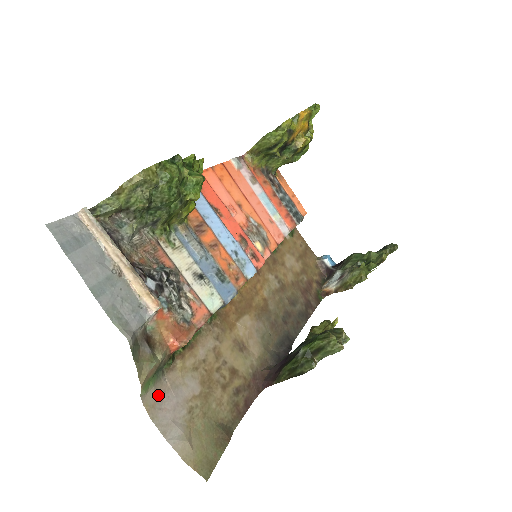
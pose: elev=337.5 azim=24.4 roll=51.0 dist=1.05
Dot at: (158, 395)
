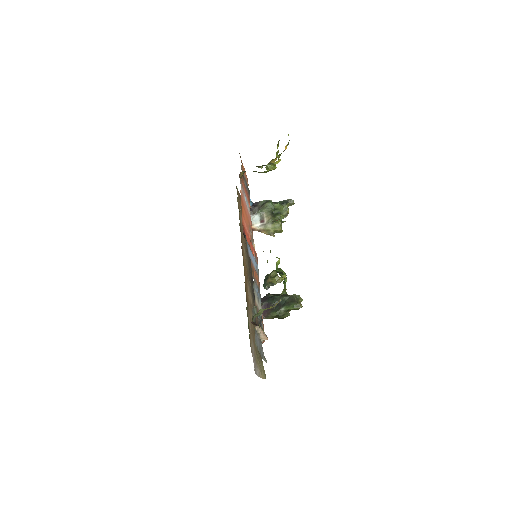
Dot at: (253, 362)
